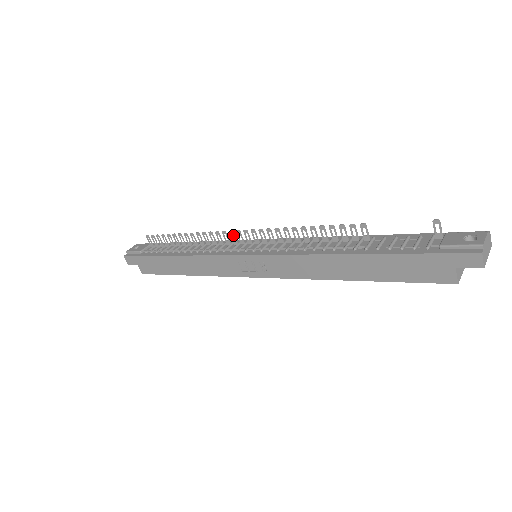
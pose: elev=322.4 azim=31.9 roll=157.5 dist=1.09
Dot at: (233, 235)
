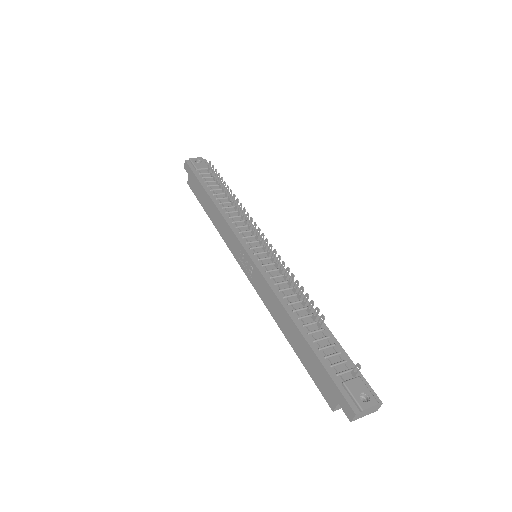
Dot at: (255, 227)
